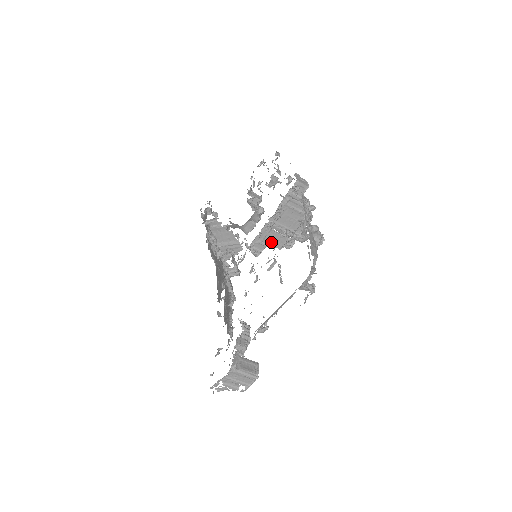
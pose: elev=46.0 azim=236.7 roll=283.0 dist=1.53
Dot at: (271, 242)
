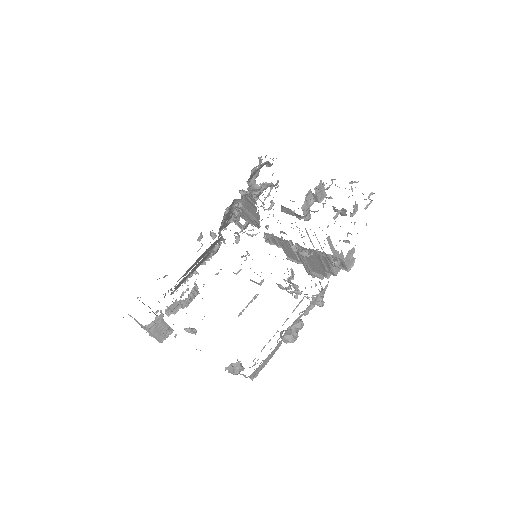
Dot at: (285, 249)
